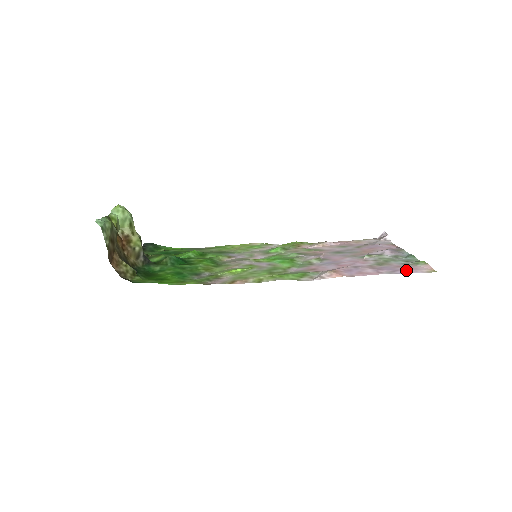
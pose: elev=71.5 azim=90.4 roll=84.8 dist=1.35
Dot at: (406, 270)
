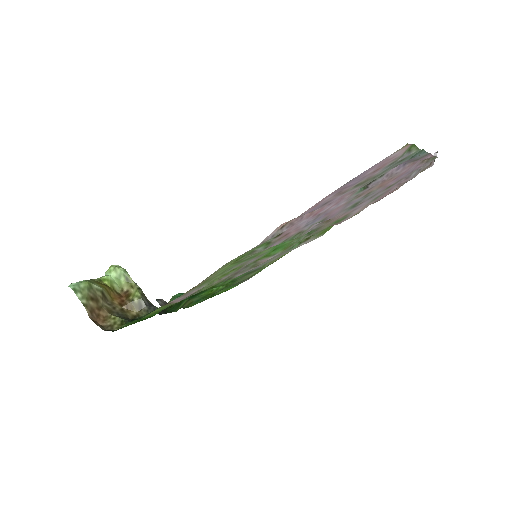
Dot at: (370, 168)
